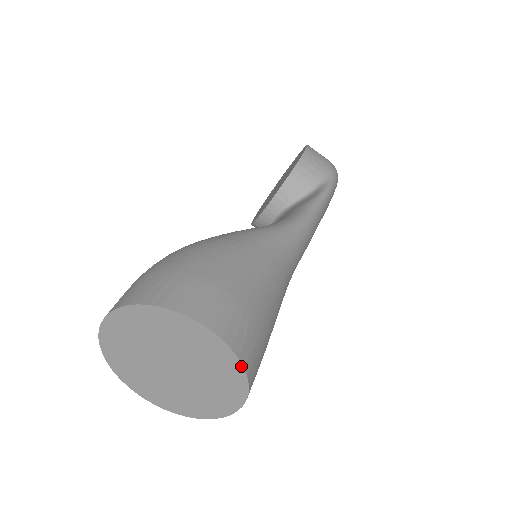
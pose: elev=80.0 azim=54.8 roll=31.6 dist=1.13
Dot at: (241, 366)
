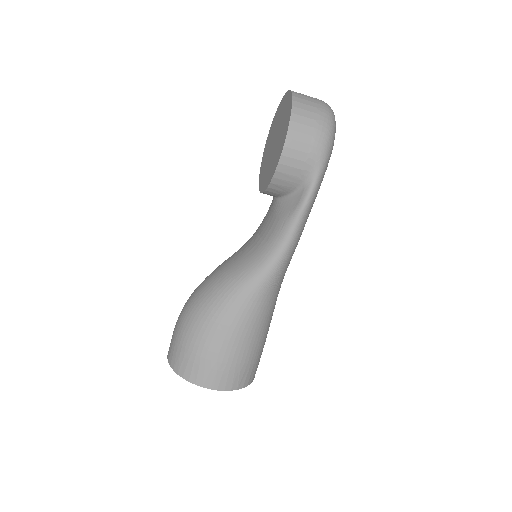
Dot at: (241, 388)
